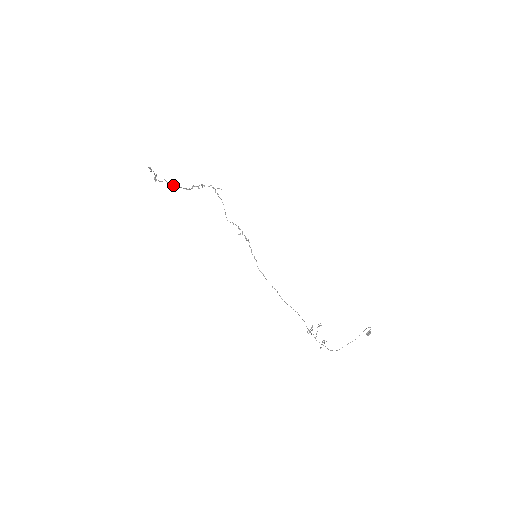
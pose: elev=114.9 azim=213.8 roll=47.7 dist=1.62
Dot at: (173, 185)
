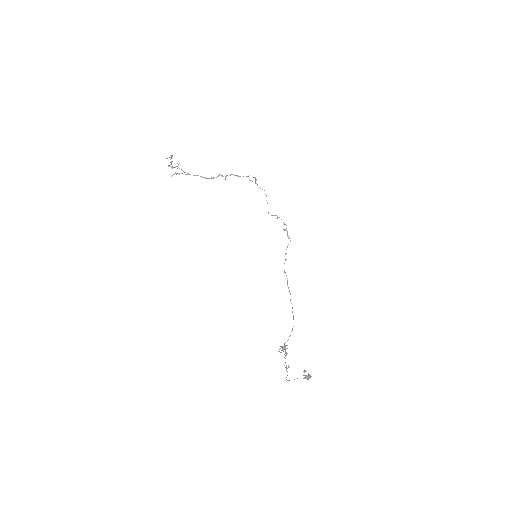
Dot at: (187, 173)
